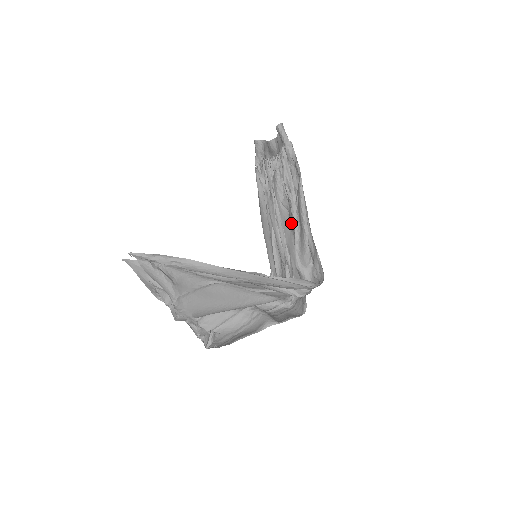
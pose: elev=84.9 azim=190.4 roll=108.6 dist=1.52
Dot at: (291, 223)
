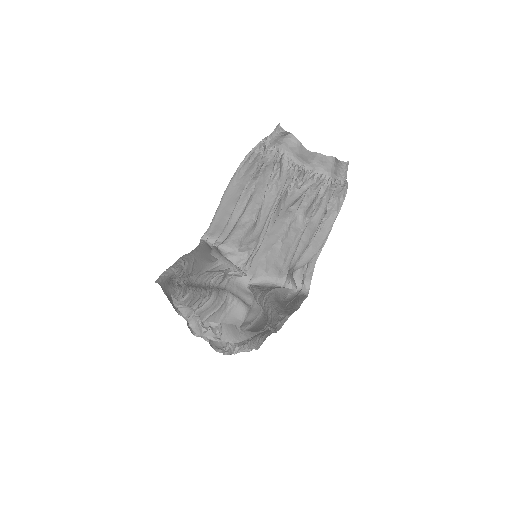
Dot at: (292, 230)
